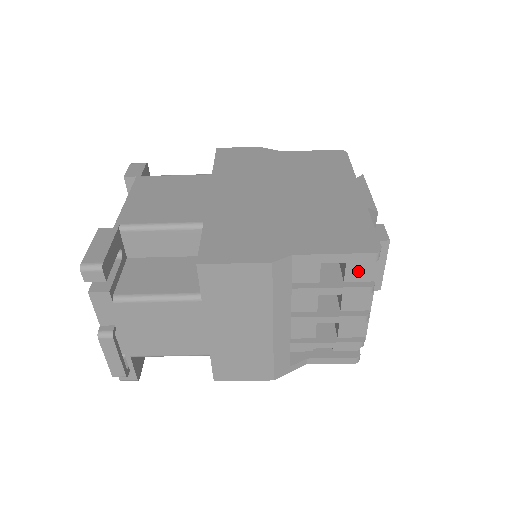
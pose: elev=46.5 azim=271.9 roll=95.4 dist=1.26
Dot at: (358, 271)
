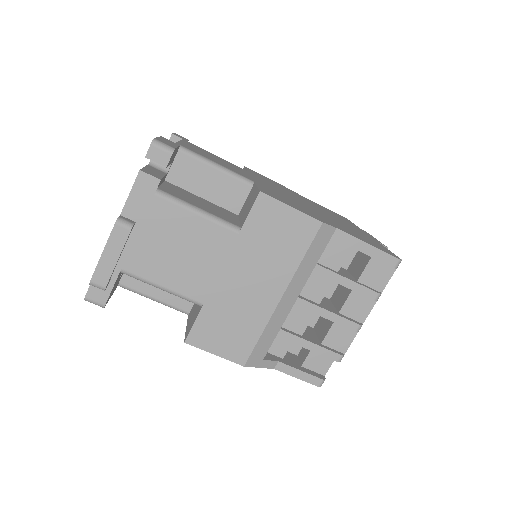
Dot at: (373, 275)
